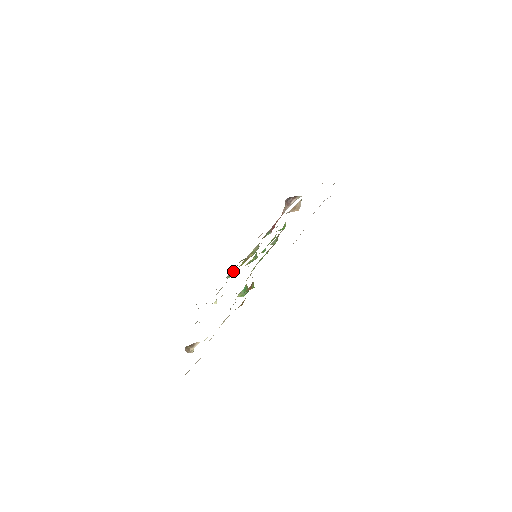
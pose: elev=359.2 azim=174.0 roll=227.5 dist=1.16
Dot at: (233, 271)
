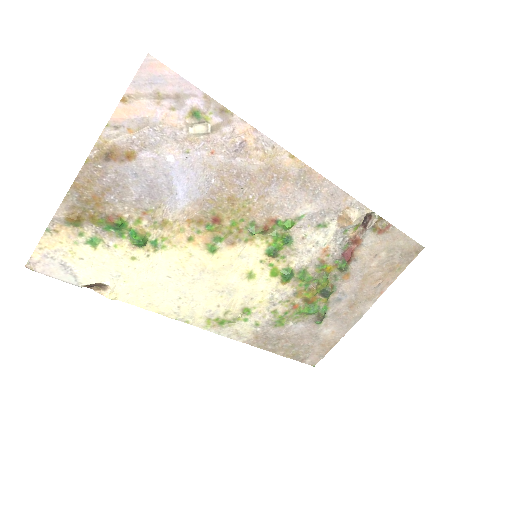
Dot at: (304, 306)
